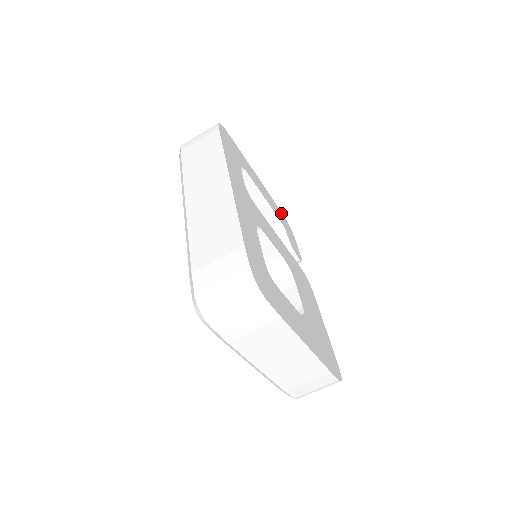
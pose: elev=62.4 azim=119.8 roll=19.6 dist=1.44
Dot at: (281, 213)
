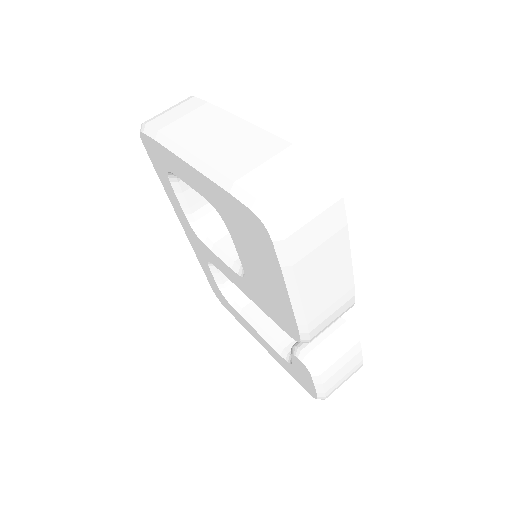
Dot at: occluded
